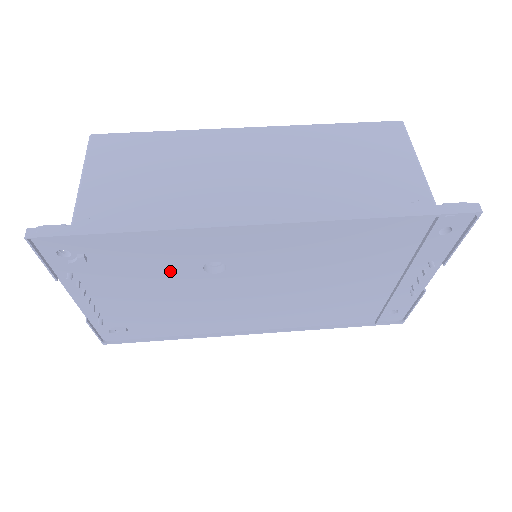
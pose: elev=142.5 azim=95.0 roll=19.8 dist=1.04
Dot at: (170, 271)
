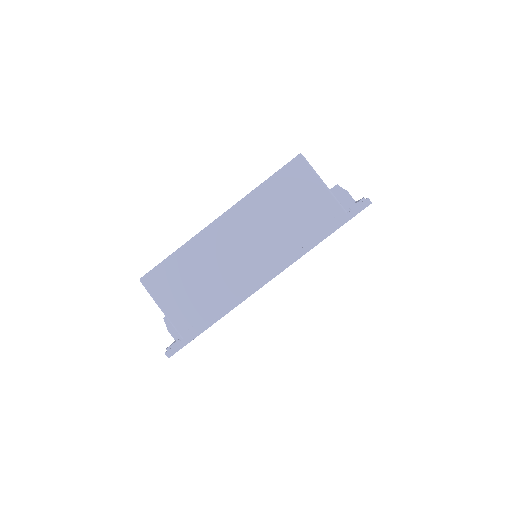
Dot at: occluded
